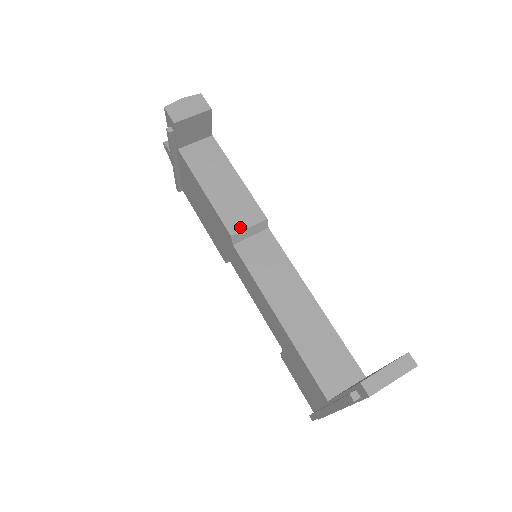
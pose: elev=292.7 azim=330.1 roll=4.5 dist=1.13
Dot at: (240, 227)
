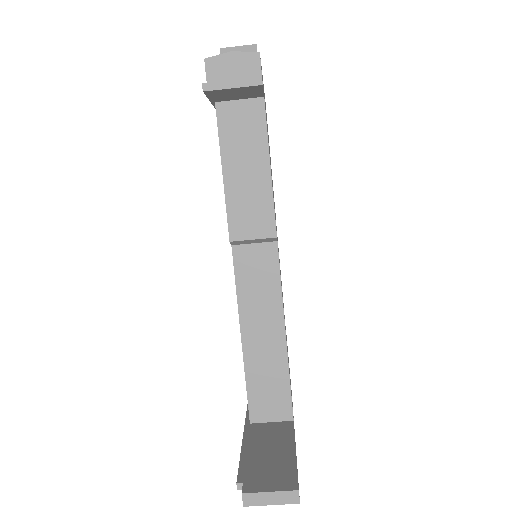
Dot at: (243, 235)
